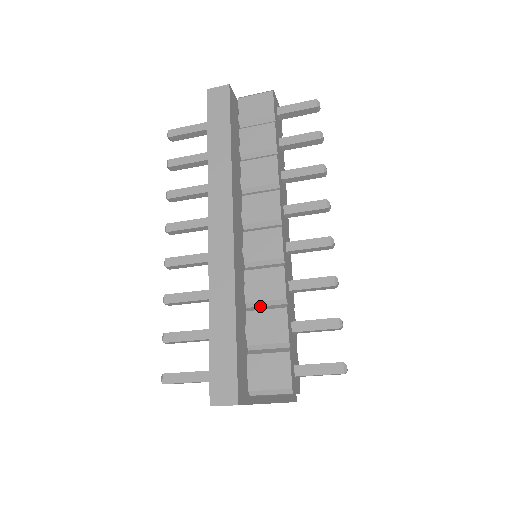
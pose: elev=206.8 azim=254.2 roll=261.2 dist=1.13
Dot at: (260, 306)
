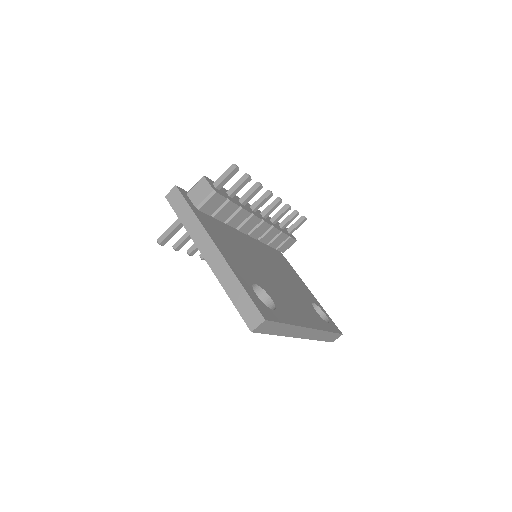
Dot at: occluded
